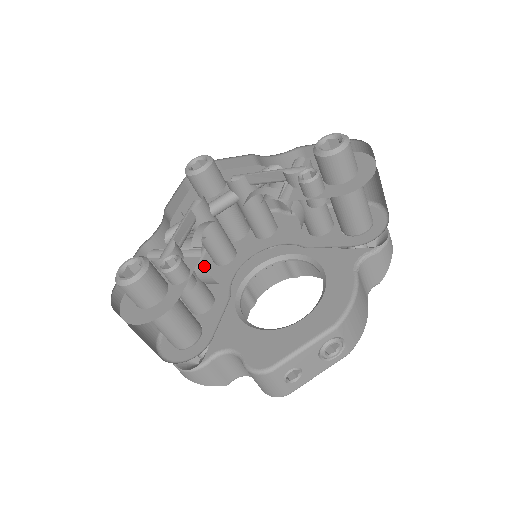
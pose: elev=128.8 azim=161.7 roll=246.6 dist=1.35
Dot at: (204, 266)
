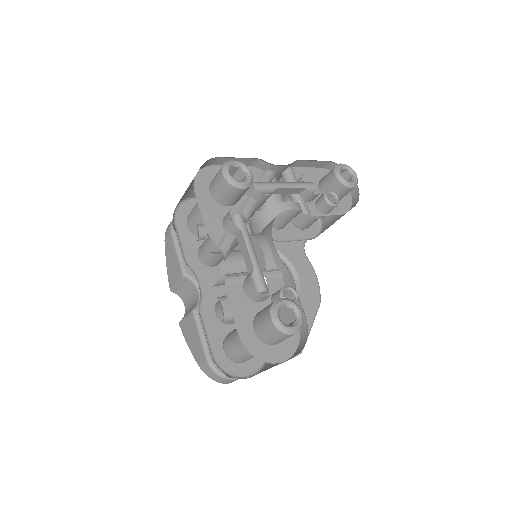
Dot at: occluded
